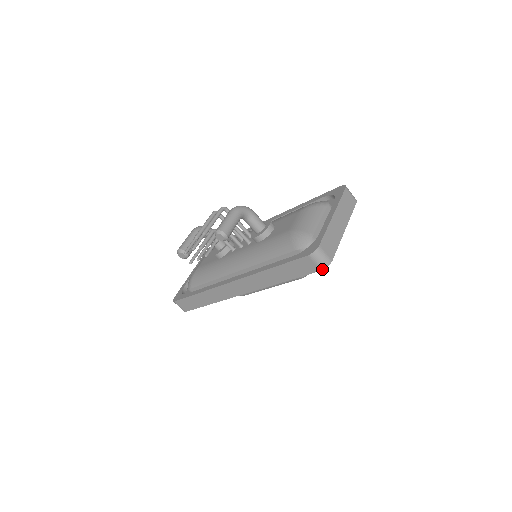
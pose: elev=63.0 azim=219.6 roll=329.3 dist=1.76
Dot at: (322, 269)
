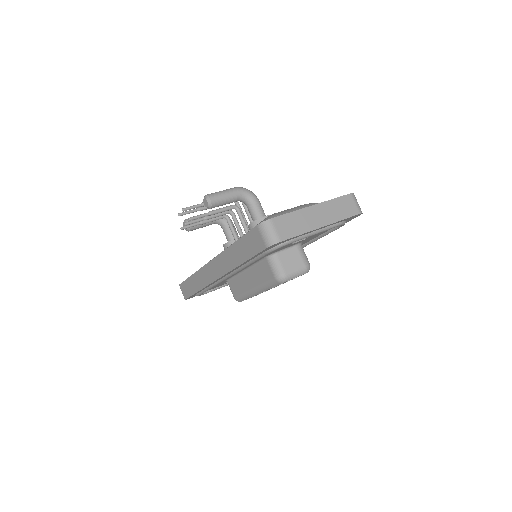
Dot at: (267, 246)
